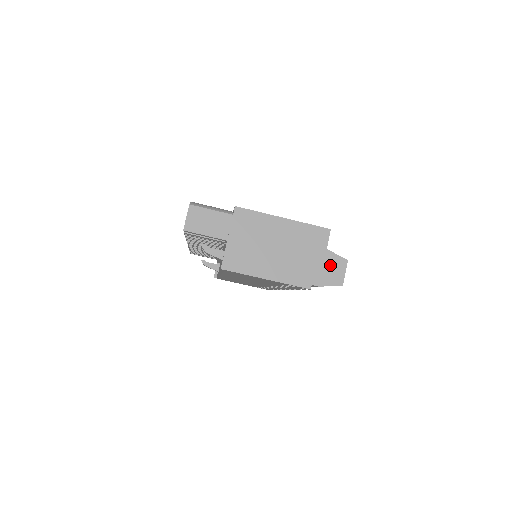
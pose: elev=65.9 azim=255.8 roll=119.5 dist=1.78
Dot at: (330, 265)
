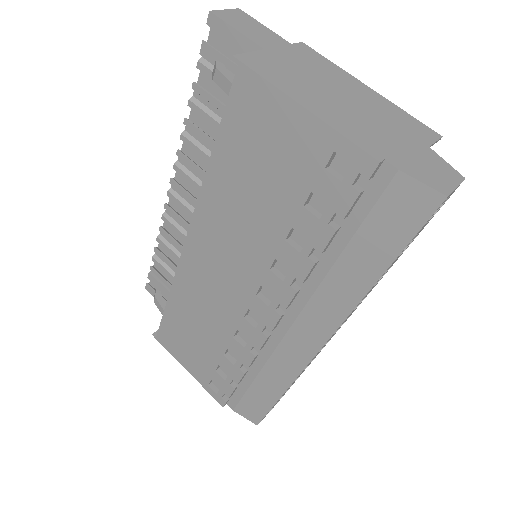
Dot at: (429, 163)
